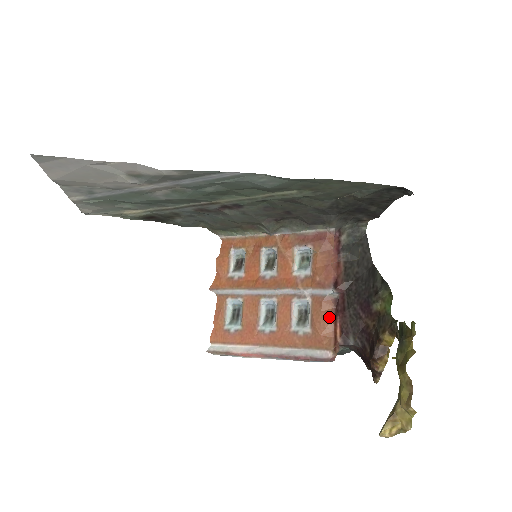
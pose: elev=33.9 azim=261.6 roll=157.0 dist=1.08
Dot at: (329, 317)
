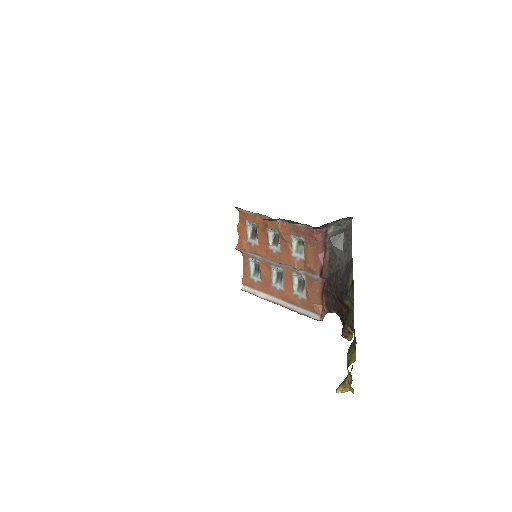
Dot at: (318, 293)
